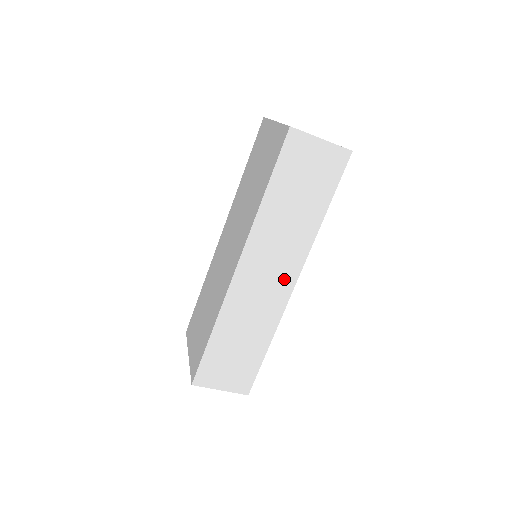
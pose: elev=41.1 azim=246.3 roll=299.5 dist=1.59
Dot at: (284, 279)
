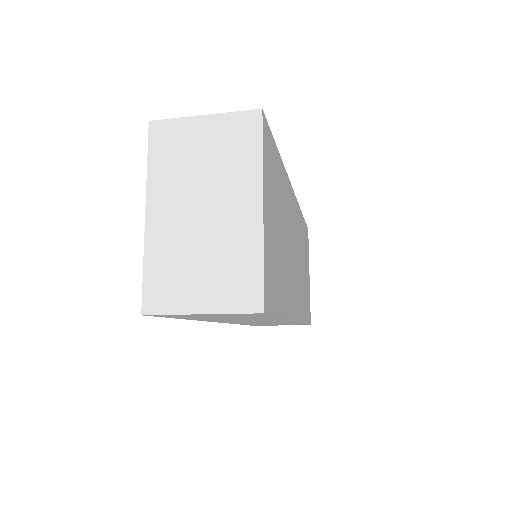
Dot at: (279, 321)
